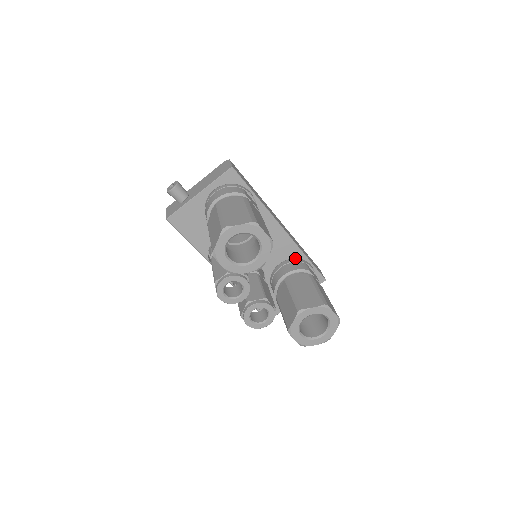
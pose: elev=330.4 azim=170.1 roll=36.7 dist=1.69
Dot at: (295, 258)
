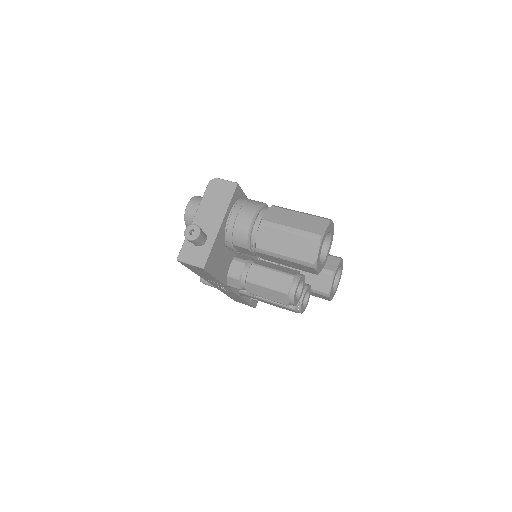
Dot at: occluded
